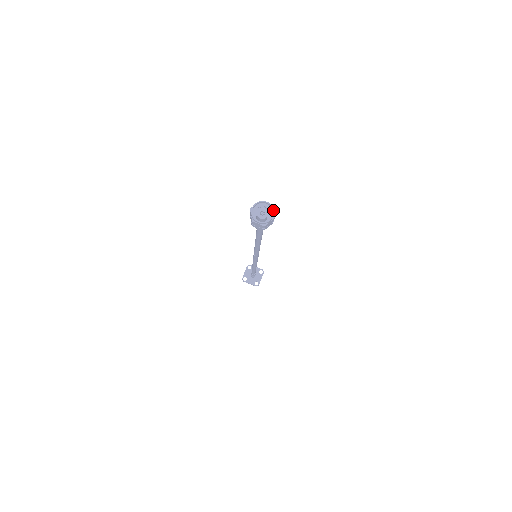
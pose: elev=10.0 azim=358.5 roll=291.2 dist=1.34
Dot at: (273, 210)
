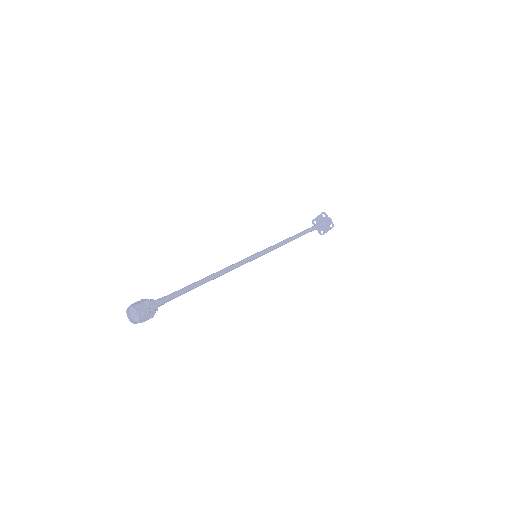
Dot at: (138, 320)
